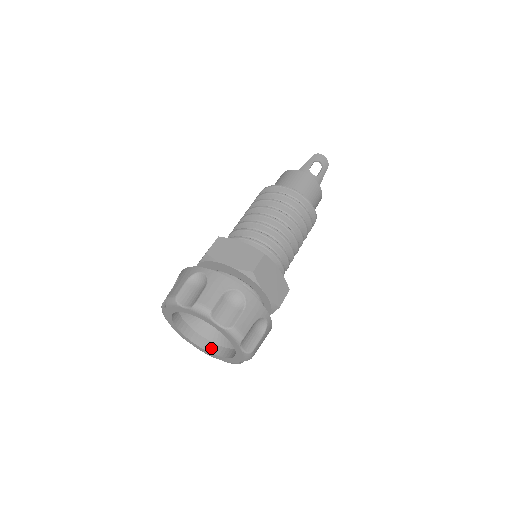
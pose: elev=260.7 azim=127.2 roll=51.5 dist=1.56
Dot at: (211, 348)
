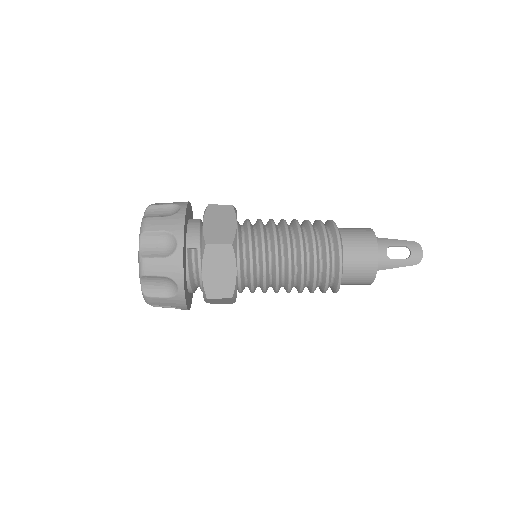
Dot at: occluded
